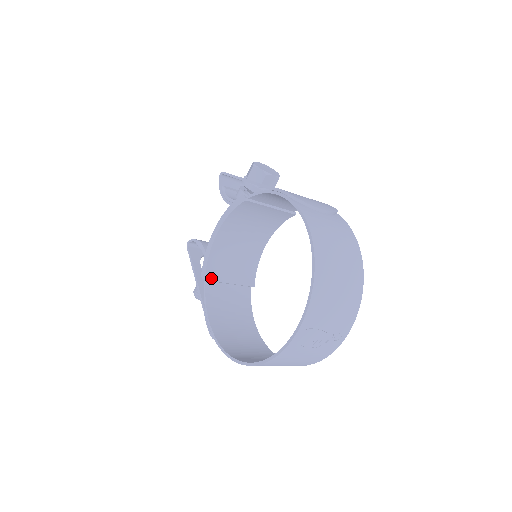
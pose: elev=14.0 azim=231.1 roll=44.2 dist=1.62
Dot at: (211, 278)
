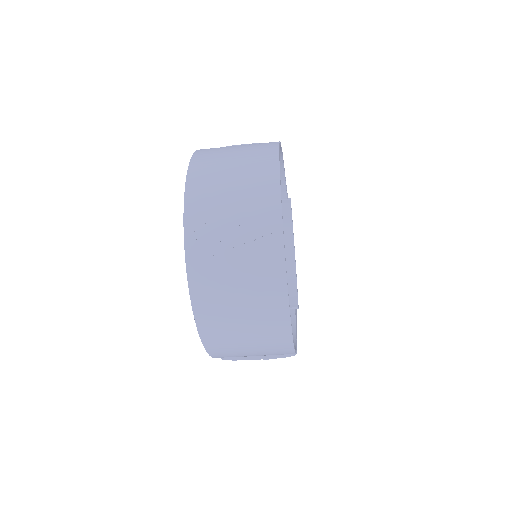
Dot at: occluded
